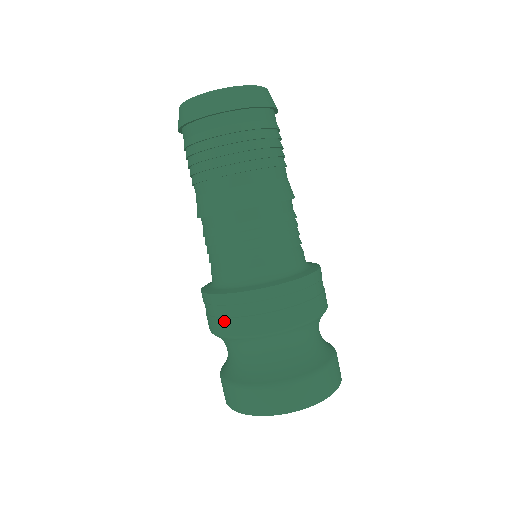
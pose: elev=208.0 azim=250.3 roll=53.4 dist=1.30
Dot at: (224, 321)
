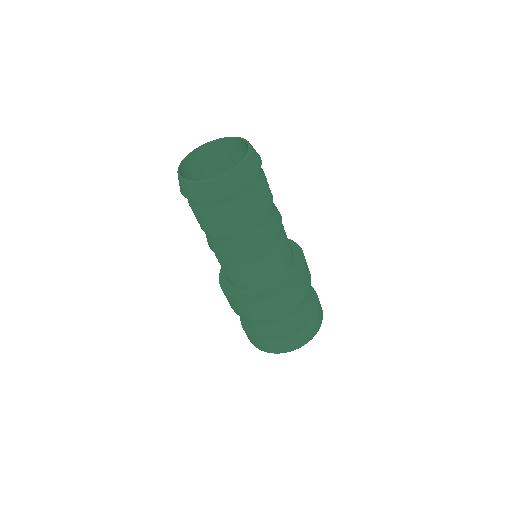
Dot at: (241, 312)
